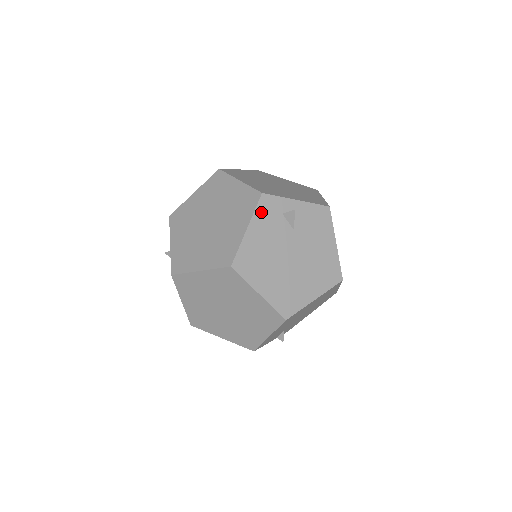
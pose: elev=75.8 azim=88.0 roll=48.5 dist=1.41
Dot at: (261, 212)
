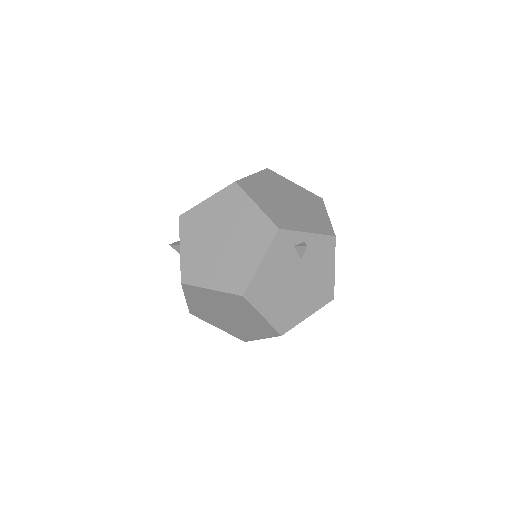
Dot at: (275, 246)
